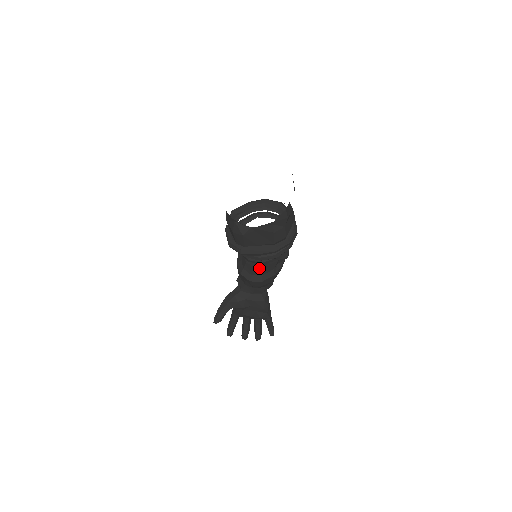
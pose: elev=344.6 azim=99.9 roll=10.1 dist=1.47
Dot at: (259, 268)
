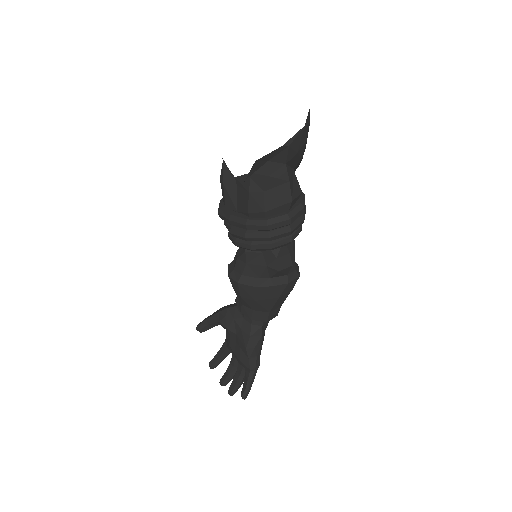
Dot at: (241, 261)
